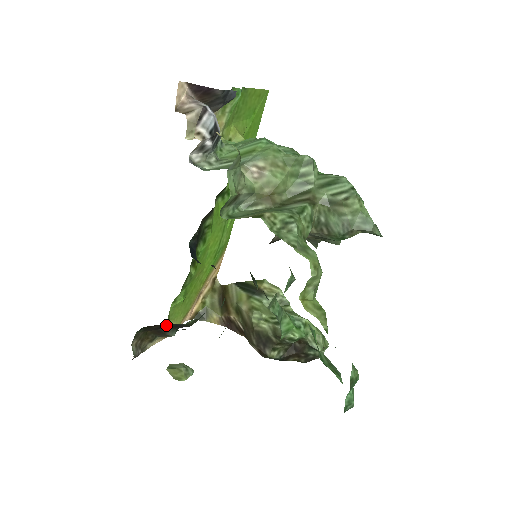
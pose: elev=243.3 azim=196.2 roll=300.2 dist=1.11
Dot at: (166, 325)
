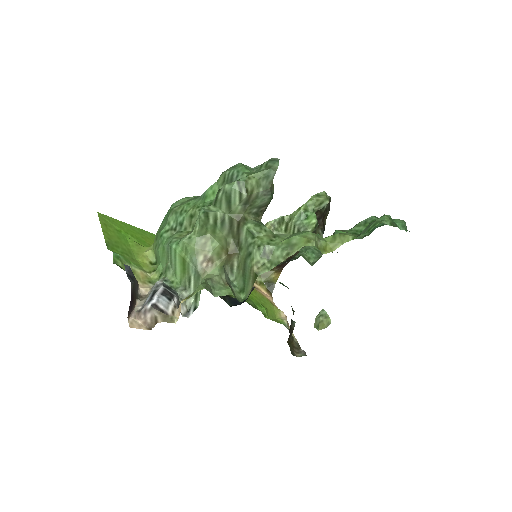
Dot at: (289, 330)
